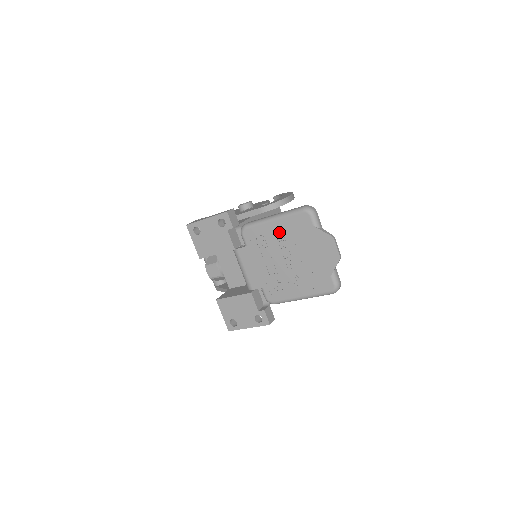
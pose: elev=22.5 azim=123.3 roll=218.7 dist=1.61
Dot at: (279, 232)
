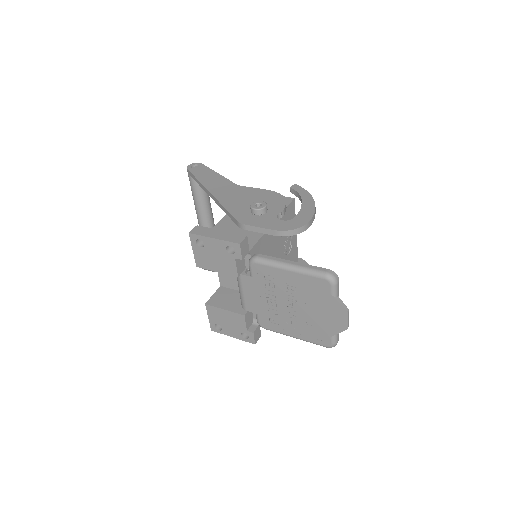
Dot at: (292, 282)
